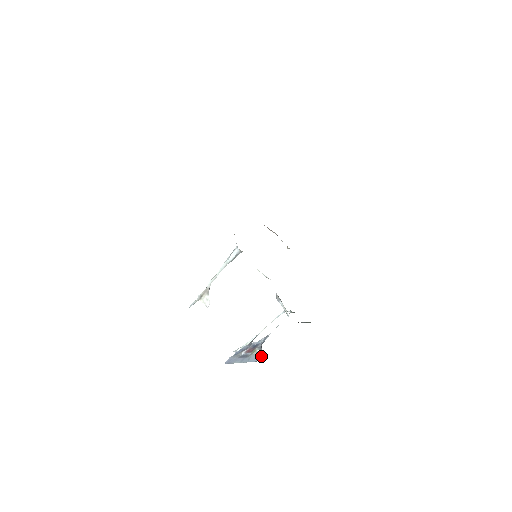
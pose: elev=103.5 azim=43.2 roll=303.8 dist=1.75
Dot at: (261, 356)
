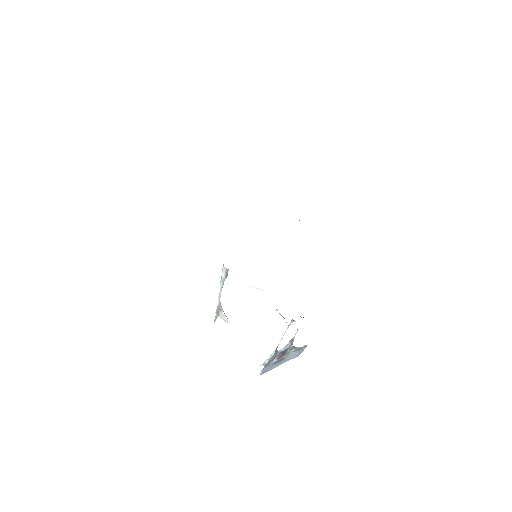
Dot at: (302, 349)
